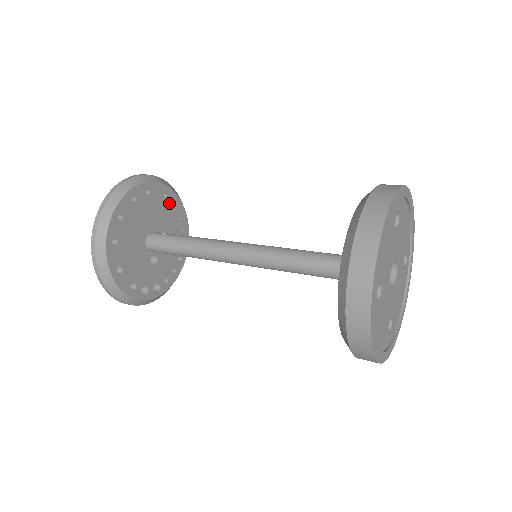
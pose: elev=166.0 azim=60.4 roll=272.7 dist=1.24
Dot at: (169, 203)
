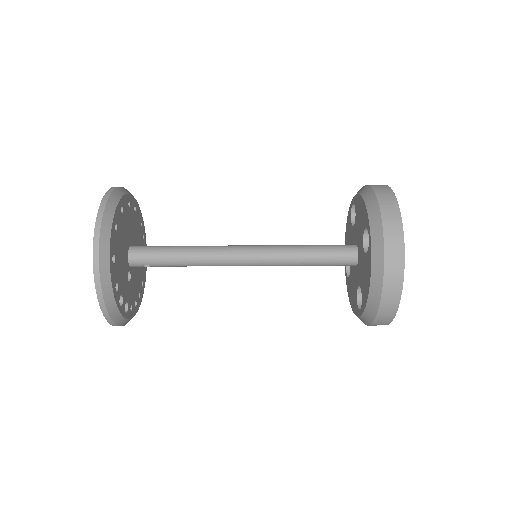
Dot at: (141, 234)
